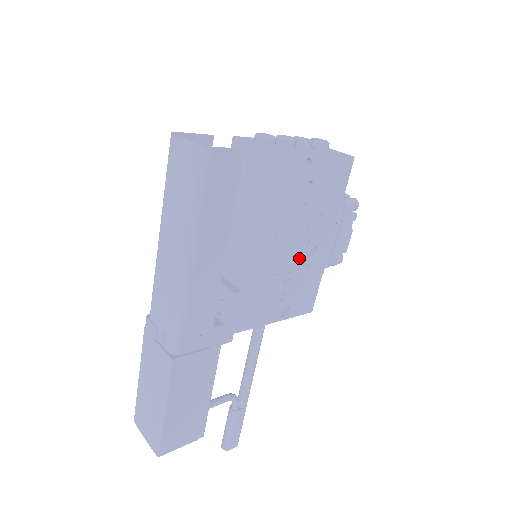
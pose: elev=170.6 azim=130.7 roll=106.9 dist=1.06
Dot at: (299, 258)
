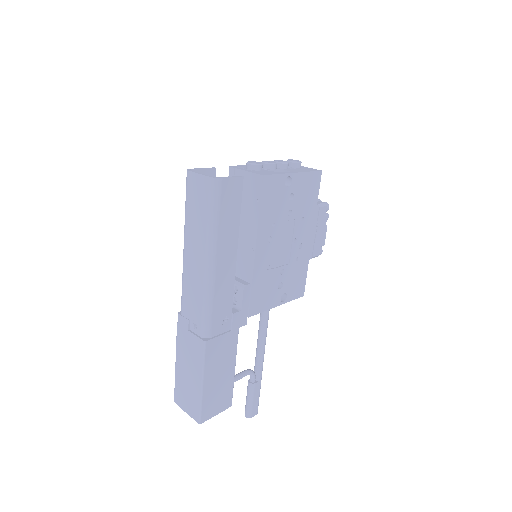
Dot at: (290, 253)
